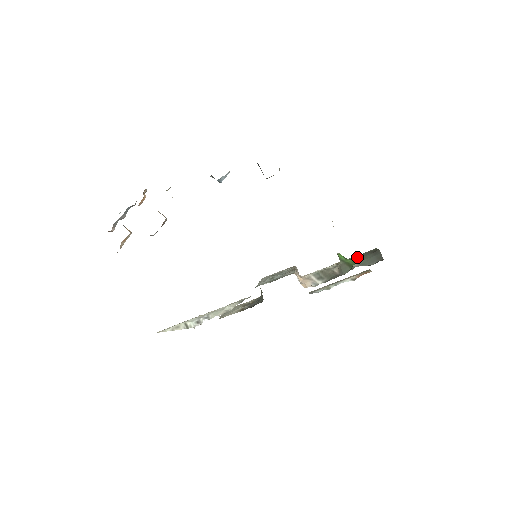
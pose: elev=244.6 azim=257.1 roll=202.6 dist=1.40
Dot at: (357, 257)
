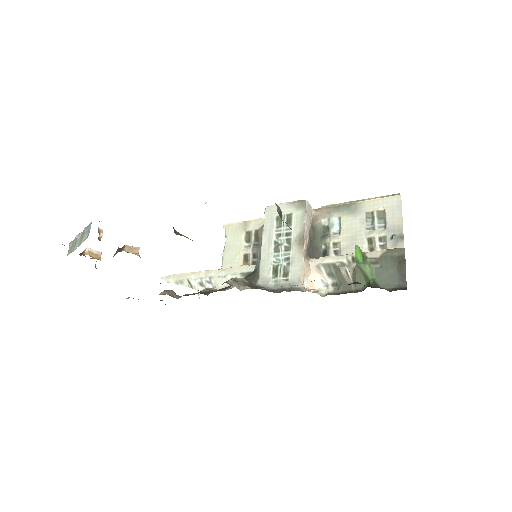
Dot at: (378, 261)
